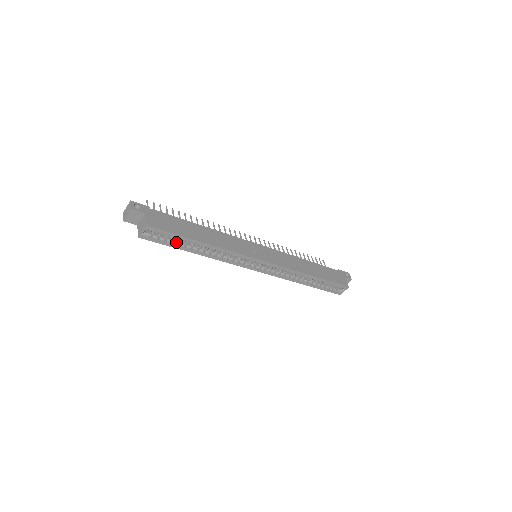
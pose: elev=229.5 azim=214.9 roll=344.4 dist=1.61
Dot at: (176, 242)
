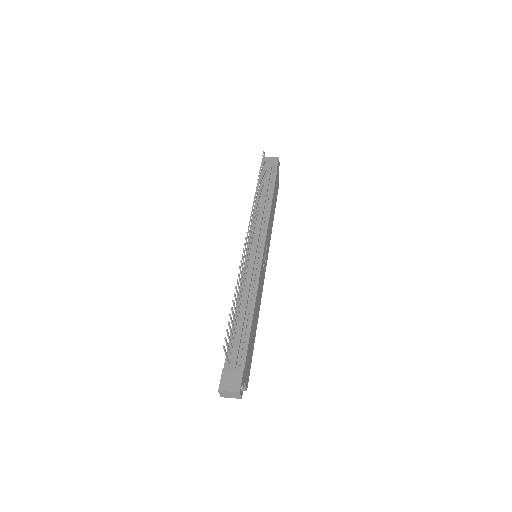
Dot at: occluded
